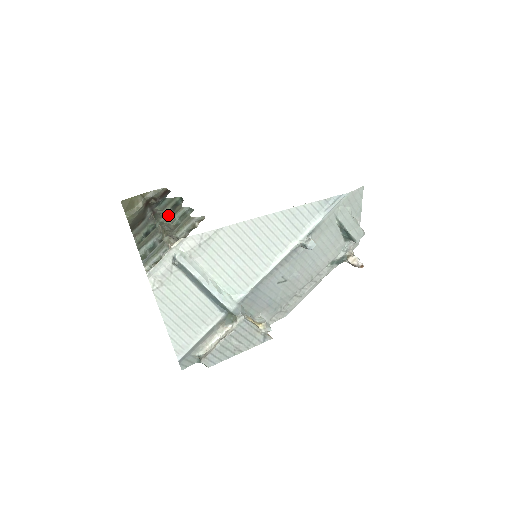
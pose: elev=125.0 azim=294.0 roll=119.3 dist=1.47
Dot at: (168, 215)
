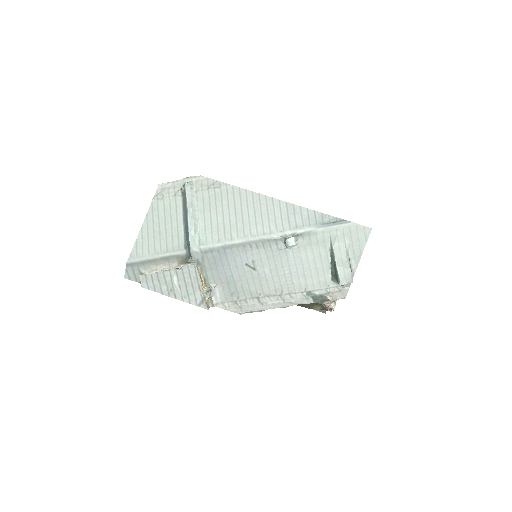
Dot at: occluded
